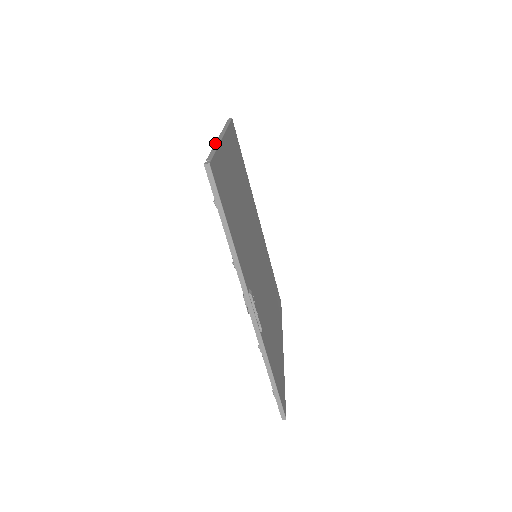
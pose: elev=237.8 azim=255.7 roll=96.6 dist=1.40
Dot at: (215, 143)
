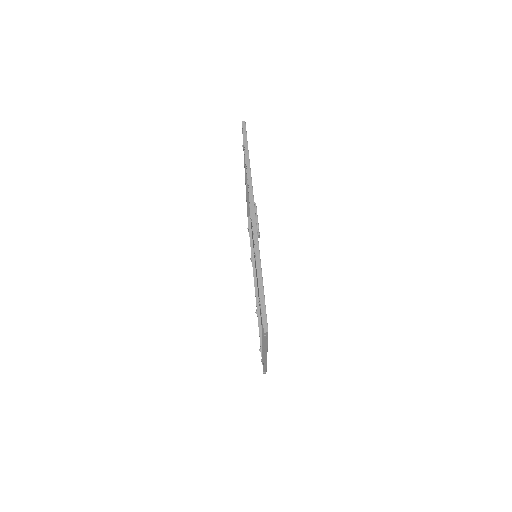
Dot at: occluded
